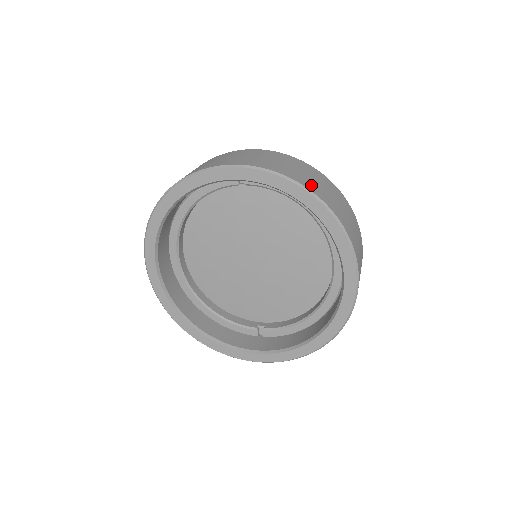
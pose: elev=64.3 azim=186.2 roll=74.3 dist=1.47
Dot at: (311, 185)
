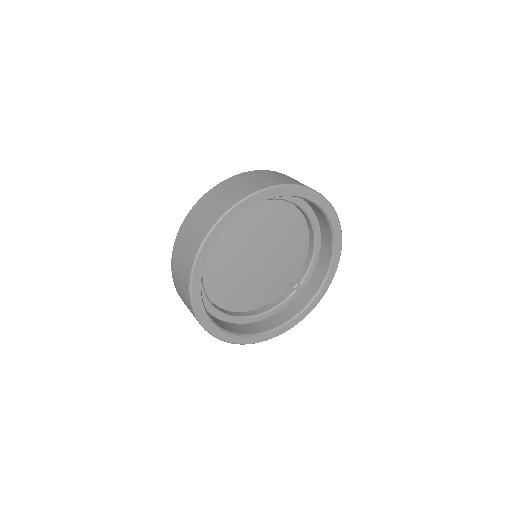
Dot at: (260, 185)
